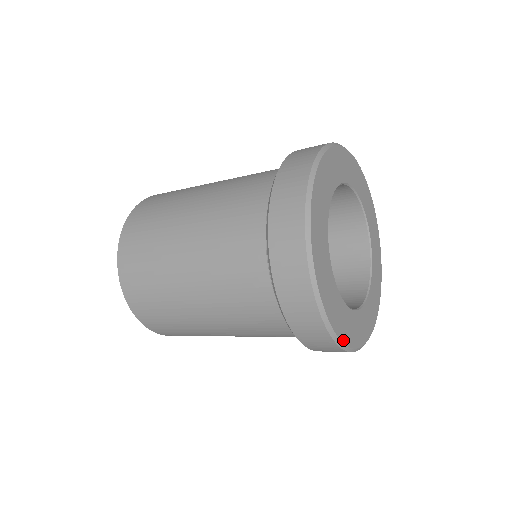
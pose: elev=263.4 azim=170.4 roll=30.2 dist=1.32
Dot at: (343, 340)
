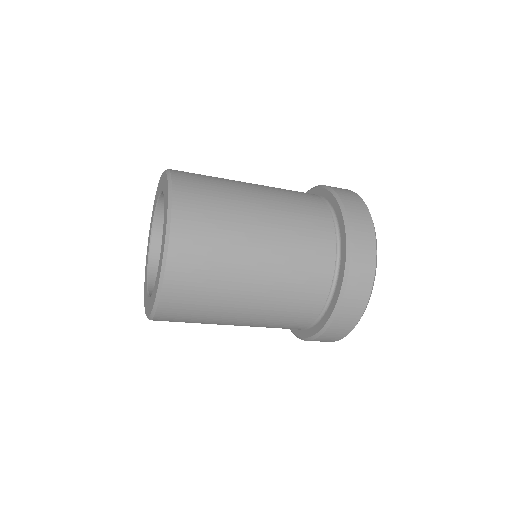
Dot at: occluded
